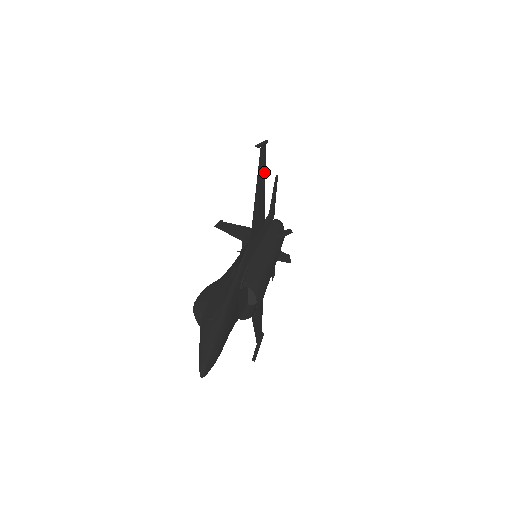
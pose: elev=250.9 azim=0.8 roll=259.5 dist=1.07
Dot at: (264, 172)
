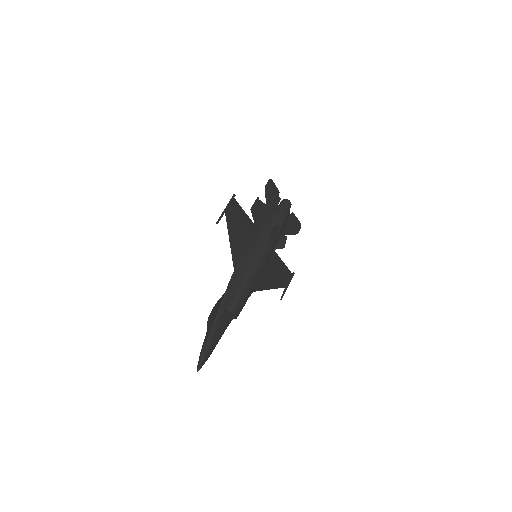
Dot at: (240, 213)
